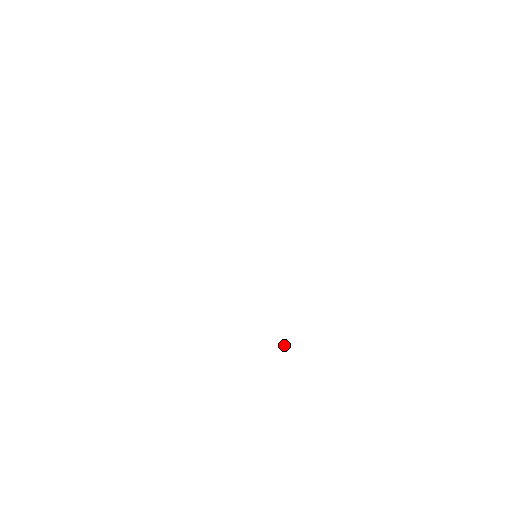
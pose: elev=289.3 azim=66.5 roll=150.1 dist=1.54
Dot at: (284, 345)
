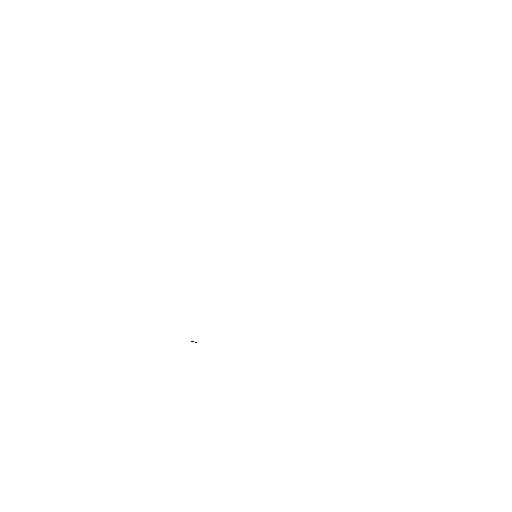
Dot at: (193, 341)
